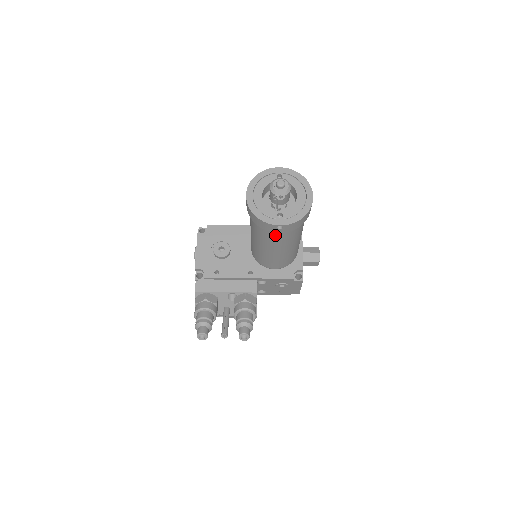
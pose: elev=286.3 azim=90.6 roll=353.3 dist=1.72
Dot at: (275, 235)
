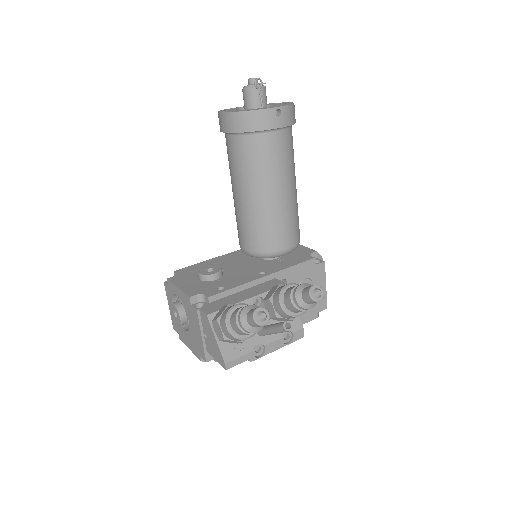
Dot at: (275, 145)
